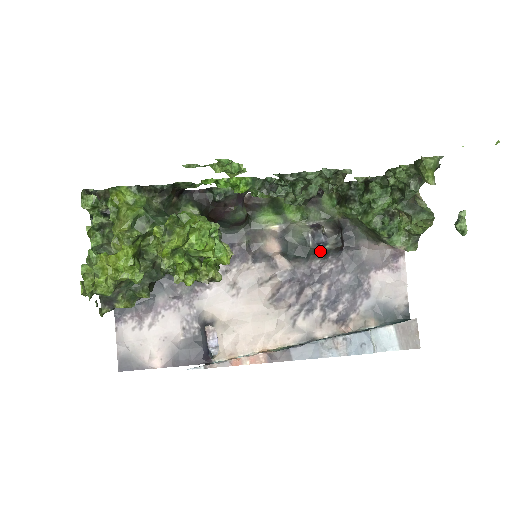
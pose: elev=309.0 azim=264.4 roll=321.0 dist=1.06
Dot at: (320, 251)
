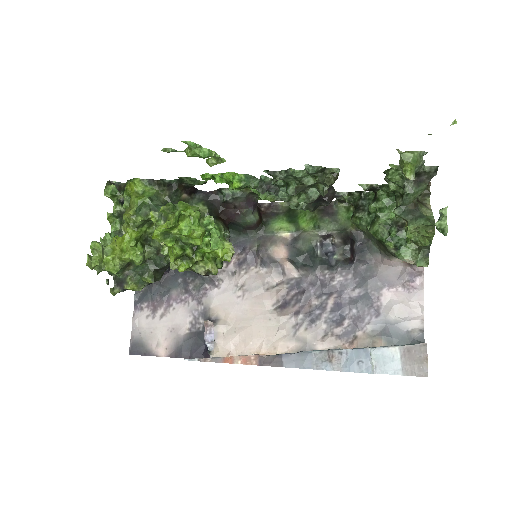
Dot at: (328, 261)
